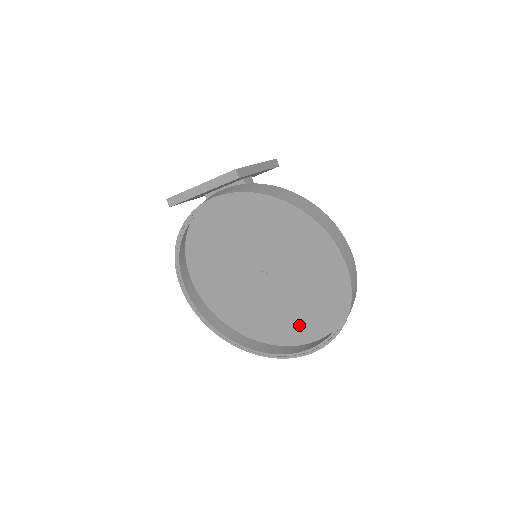
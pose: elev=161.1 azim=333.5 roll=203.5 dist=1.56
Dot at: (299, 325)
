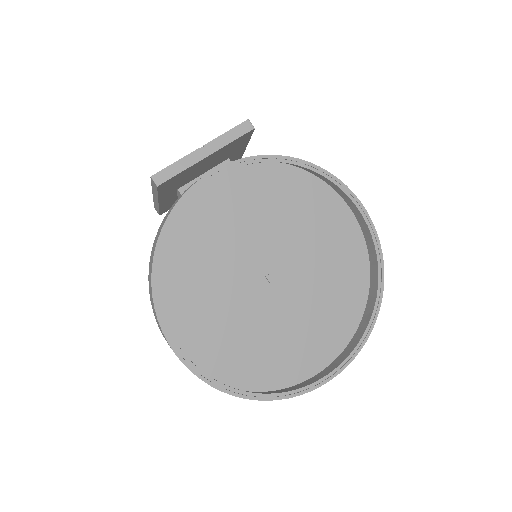
Dot at: (319, 338)
